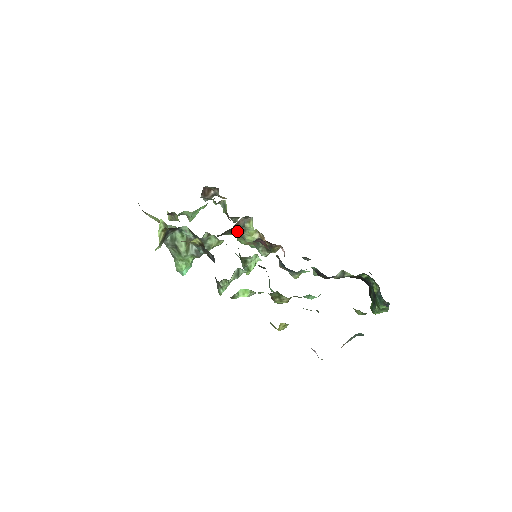
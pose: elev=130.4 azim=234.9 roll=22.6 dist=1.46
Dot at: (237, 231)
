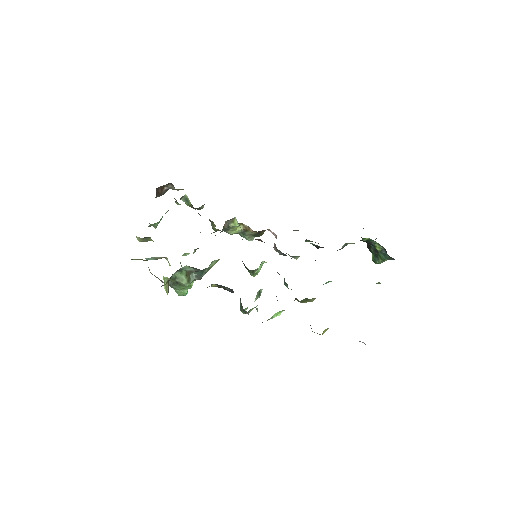
Dot at: occluded
